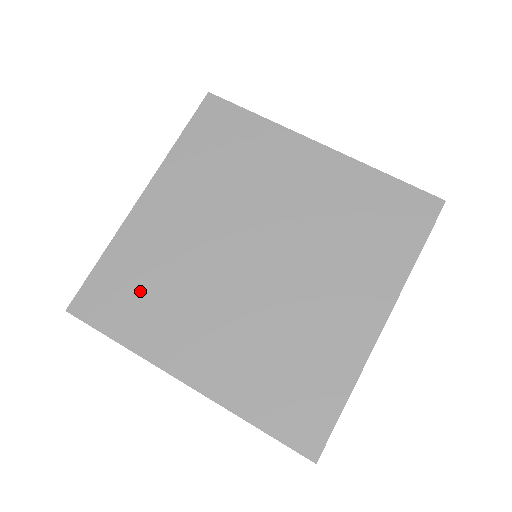
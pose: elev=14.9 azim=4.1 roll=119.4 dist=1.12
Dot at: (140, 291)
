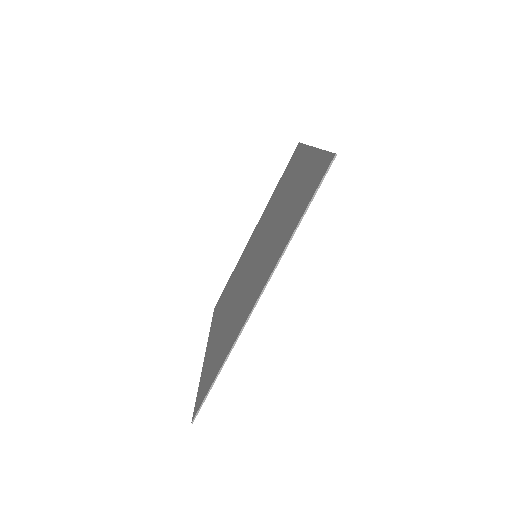
Dot at: (227, 292)
